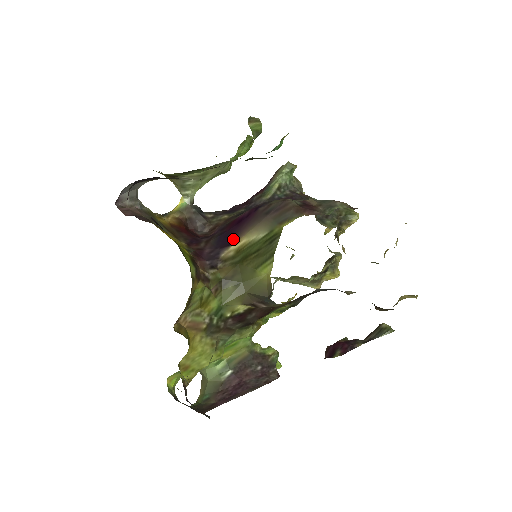
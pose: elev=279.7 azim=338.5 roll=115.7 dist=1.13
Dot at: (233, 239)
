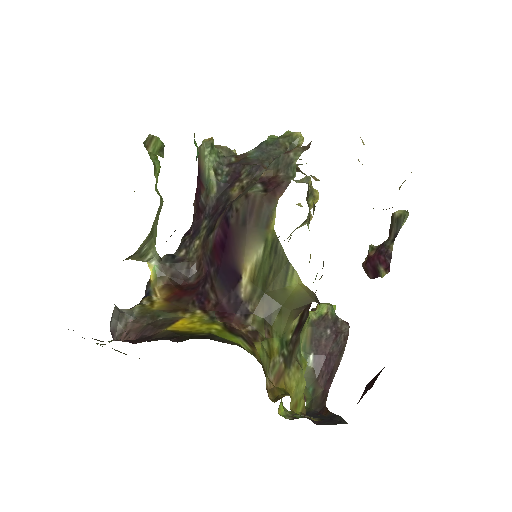
Dot at: (236, 271)
